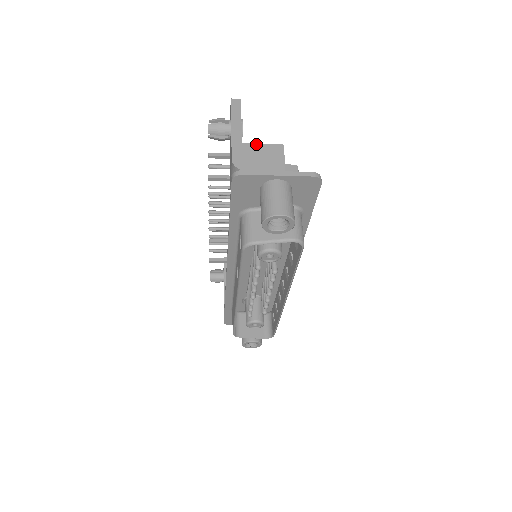
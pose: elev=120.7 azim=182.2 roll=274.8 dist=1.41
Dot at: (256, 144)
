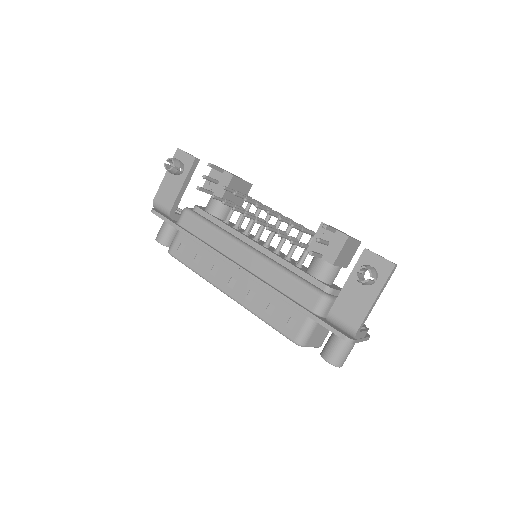
Dot at: (354, 239)
